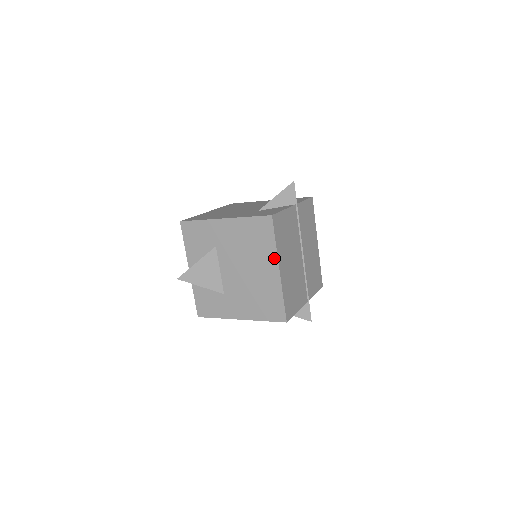
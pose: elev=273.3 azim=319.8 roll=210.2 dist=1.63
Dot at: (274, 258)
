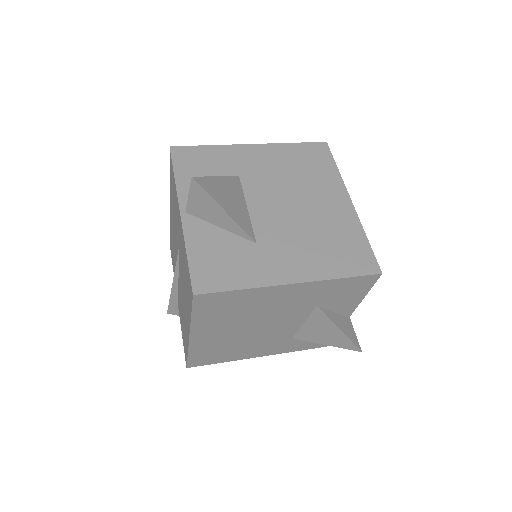
Dot at: (340, 187)
